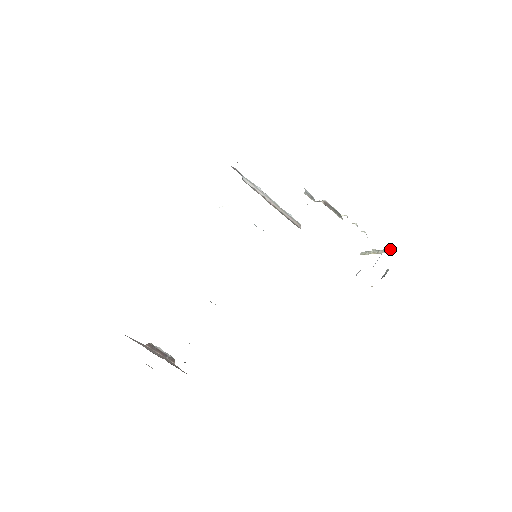
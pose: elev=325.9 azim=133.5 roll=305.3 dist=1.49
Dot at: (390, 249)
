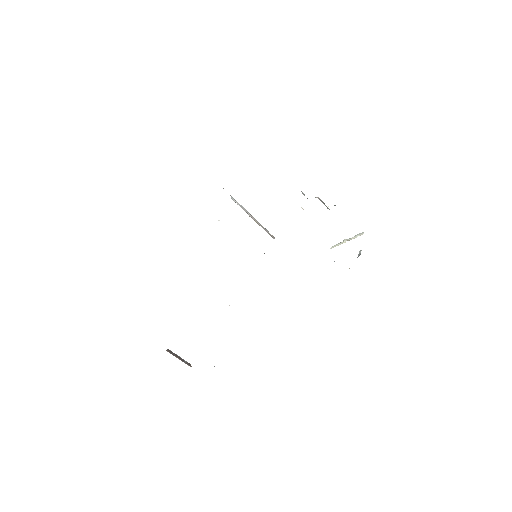
Dot at: (363, 232)
